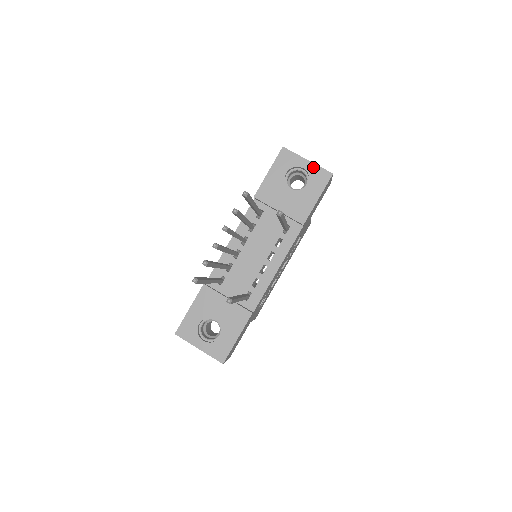
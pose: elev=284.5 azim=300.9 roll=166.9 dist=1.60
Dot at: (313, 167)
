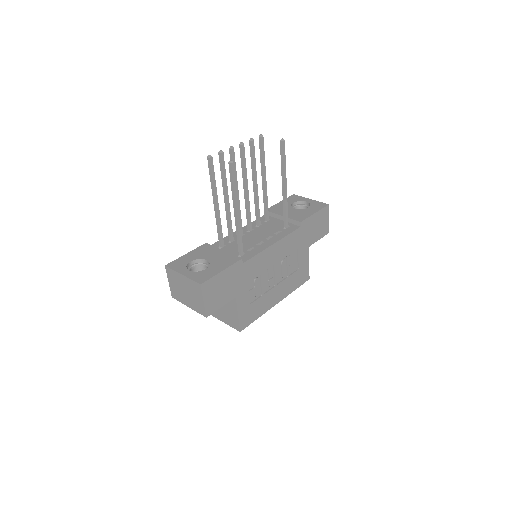
Dot at: (314, 202)
